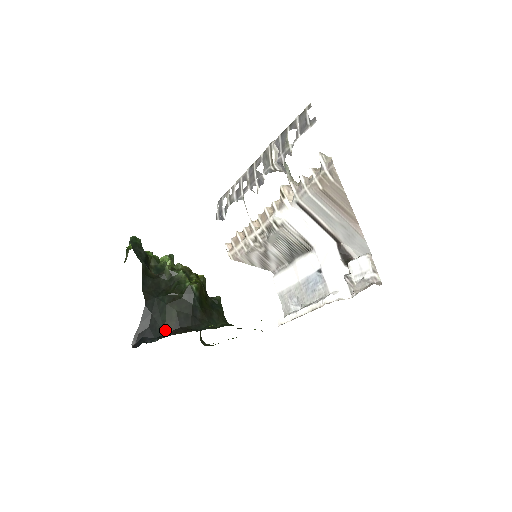
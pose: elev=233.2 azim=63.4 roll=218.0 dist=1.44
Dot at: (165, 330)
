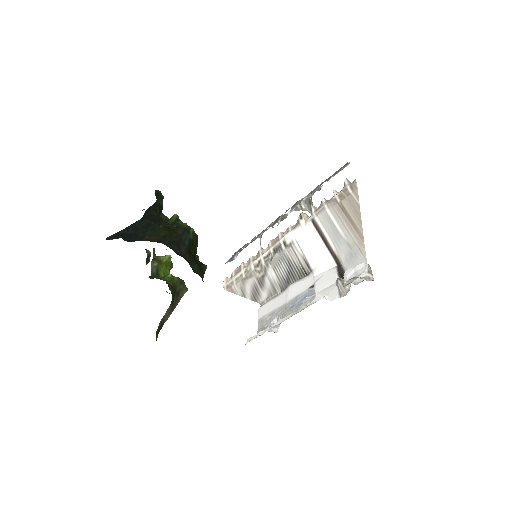
Dot at: (146, 239)
